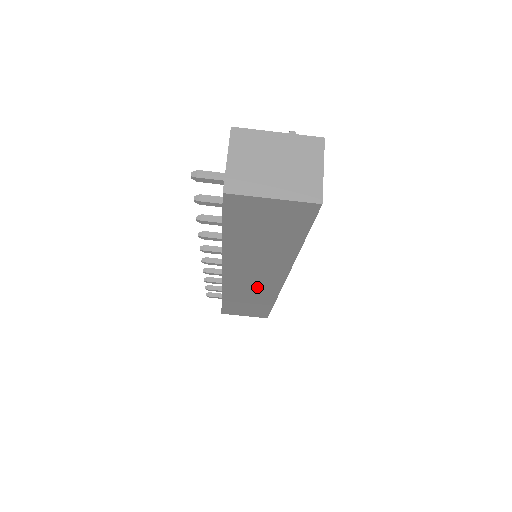
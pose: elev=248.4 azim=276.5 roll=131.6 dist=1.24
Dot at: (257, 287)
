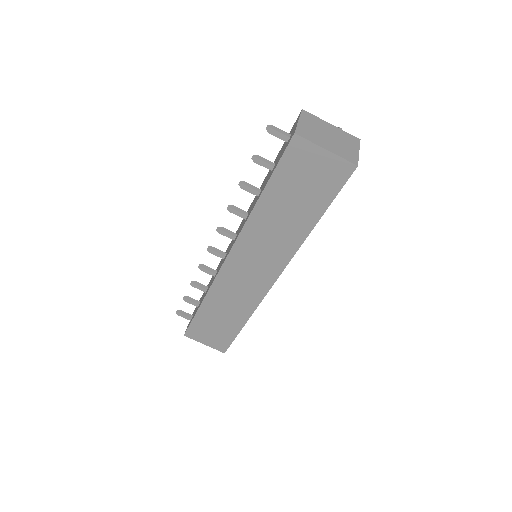
Dot at: (246, 286)
